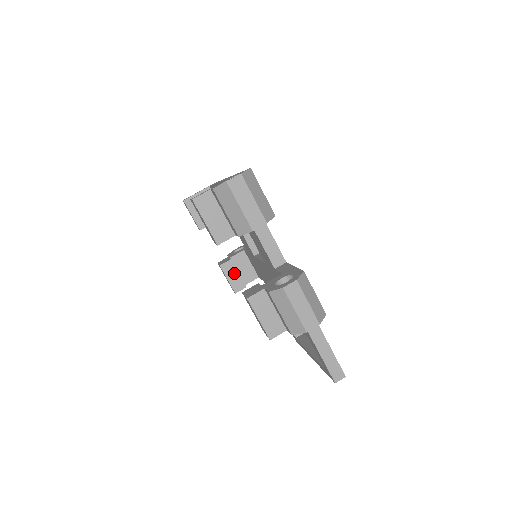
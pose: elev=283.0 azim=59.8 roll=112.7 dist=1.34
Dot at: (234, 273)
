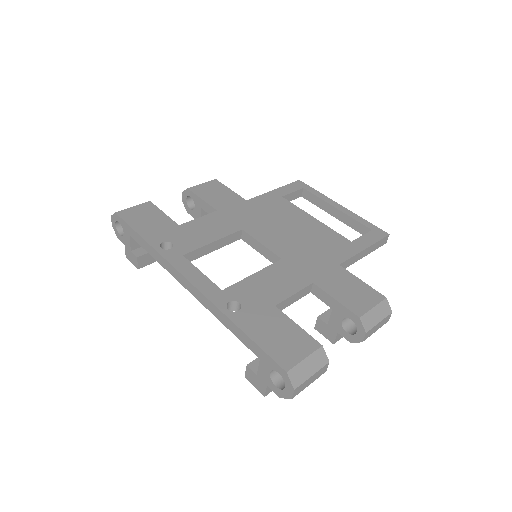
Dot at: occluded
